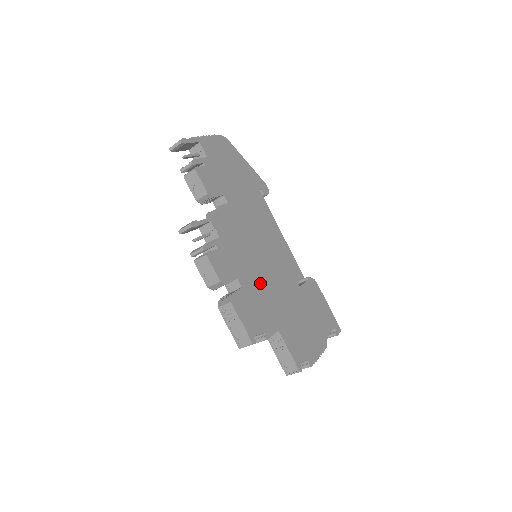
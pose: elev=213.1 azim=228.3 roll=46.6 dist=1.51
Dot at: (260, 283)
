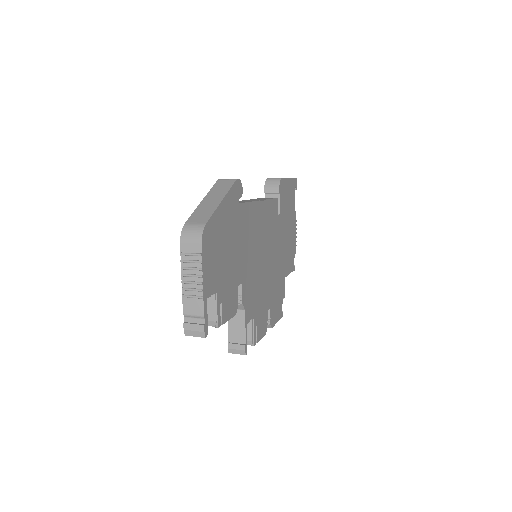
Dot at: (272, 279)
